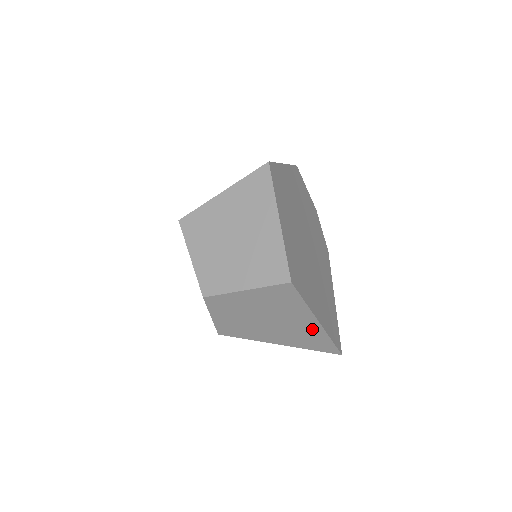
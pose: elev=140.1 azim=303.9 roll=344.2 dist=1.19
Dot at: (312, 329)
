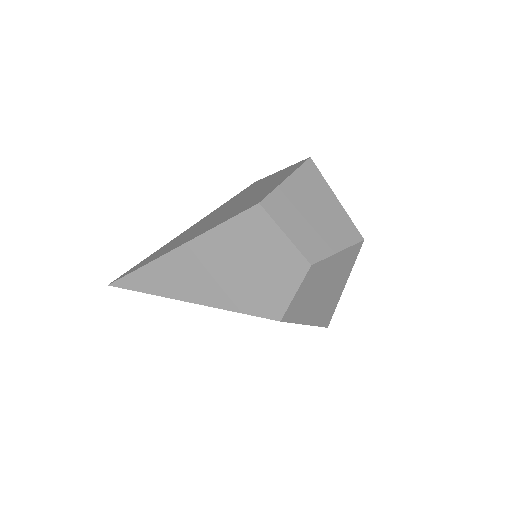
Dot at: (336, 297)
